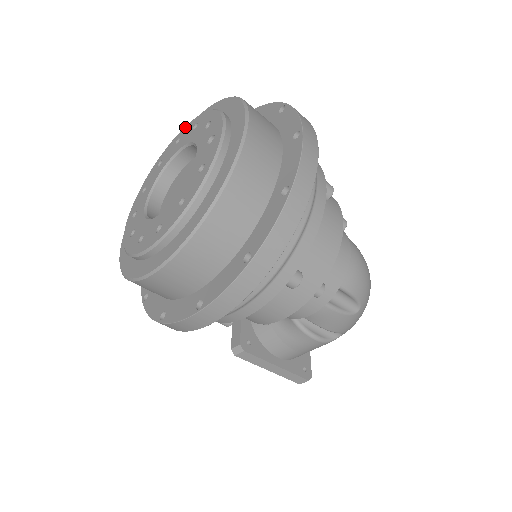
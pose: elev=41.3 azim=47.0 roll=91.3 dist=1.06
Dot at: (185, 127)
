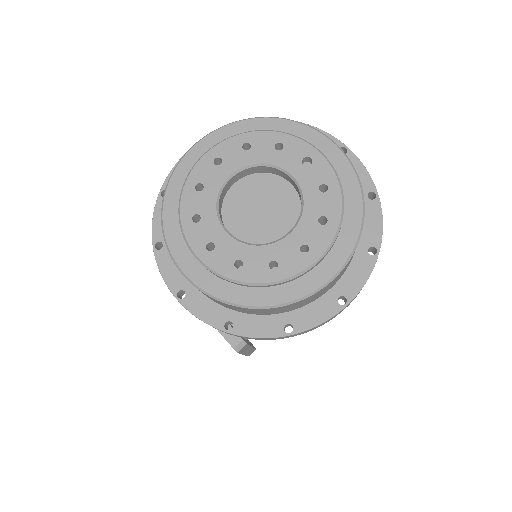
Dot at: (217, 146)
